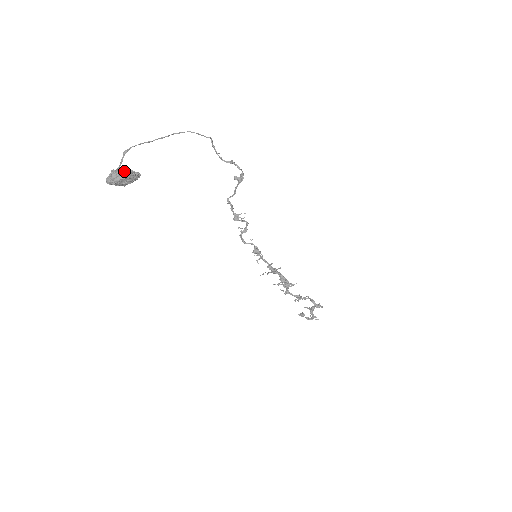
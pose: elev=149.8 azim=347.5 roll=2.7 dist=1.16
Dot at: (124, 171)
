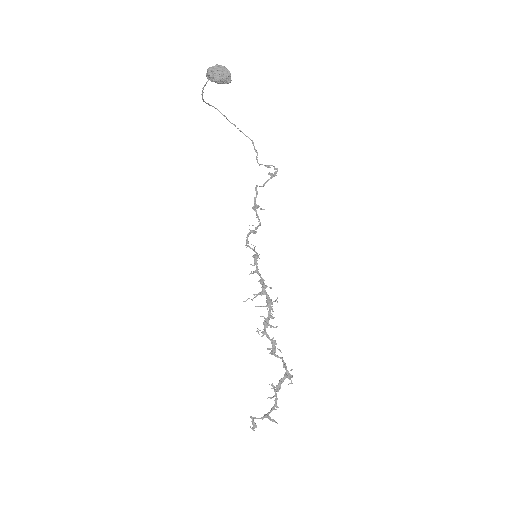
Dot at: (225, 68)
